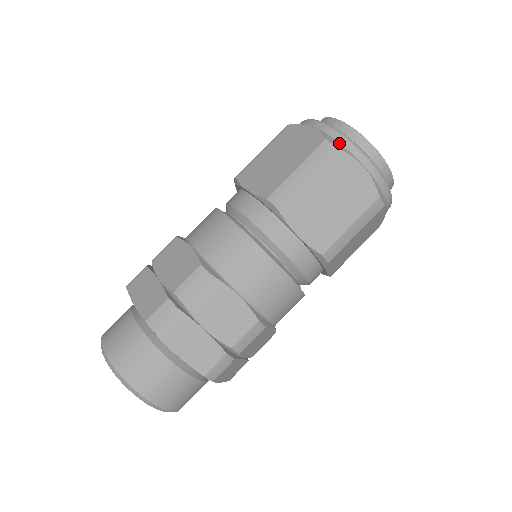
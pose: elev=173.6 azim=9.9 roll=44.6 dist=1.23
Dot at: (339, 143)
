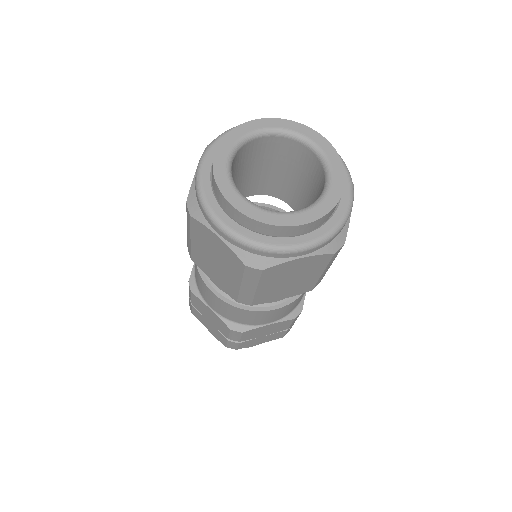
Dot at: (260, 257)
